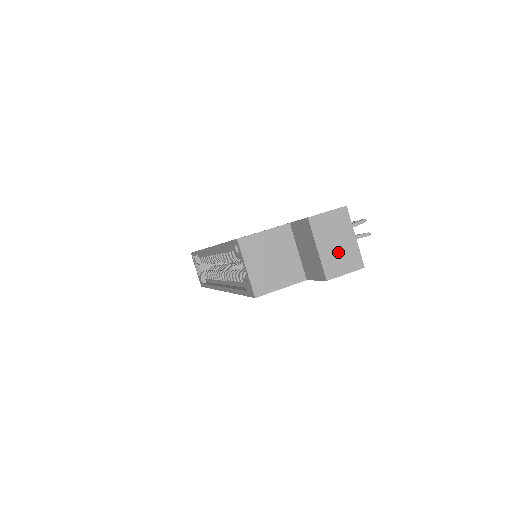
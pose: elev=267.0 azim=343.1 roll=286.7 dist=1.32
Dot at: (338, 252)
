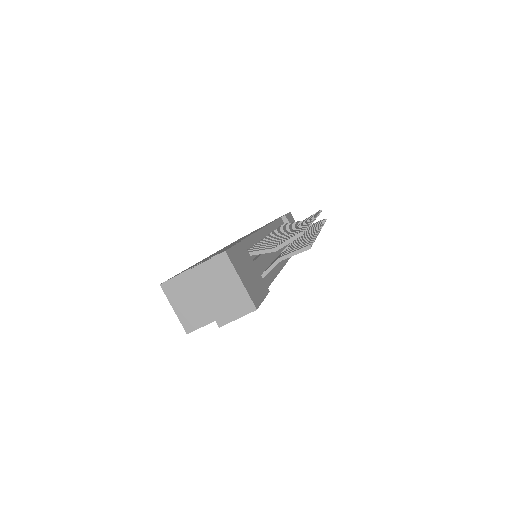
Dot at: (225, 299)
